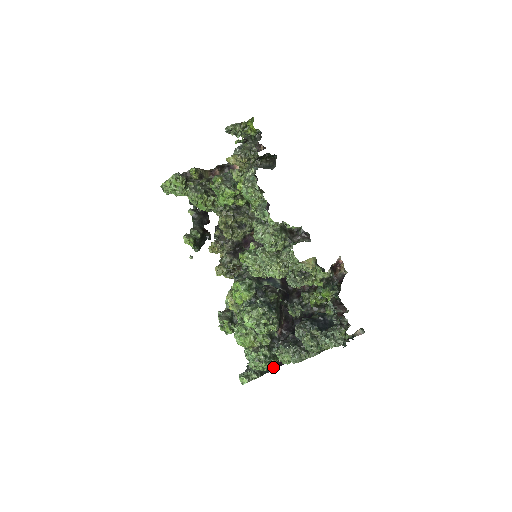
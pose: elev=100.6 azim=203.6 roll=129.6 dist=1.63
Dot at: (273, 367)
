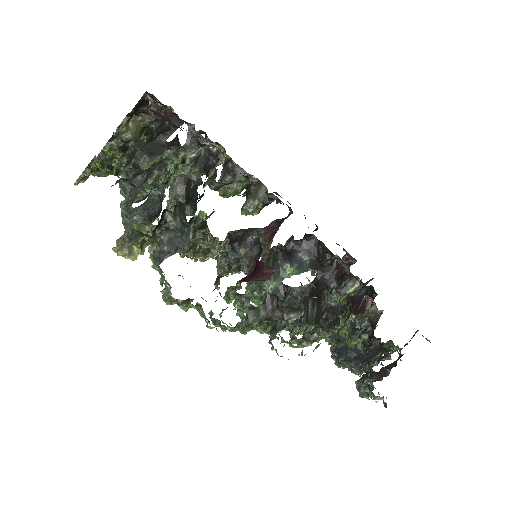
Dot at: occluded
